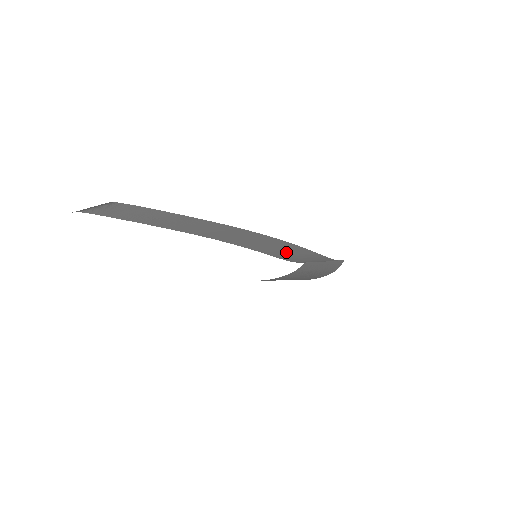
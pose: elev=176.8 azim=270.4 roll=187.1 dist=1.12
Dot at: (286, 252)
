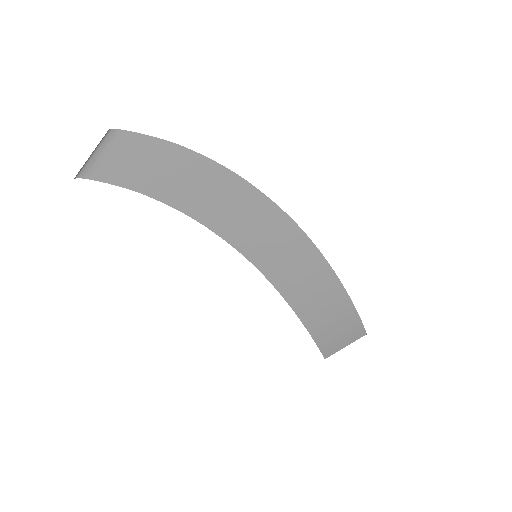
Dot at: (290, 264)
